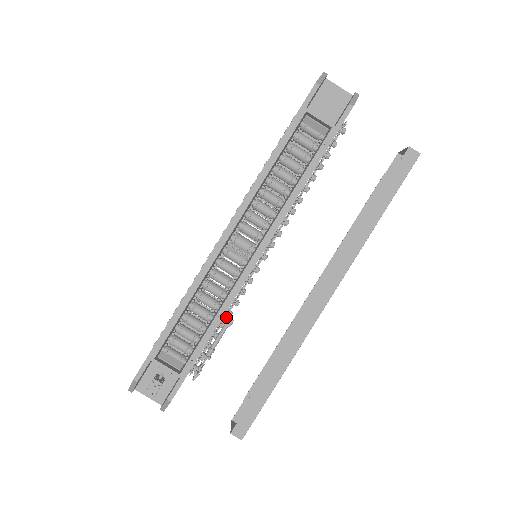
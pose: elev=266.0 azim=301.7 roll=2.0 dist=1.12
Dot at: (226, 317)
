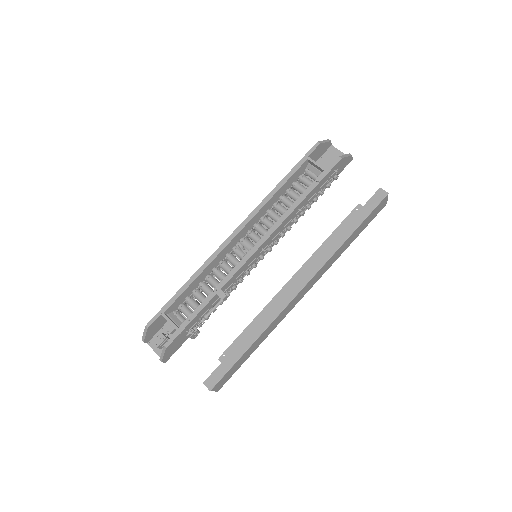
Dot at: (221, 291)
